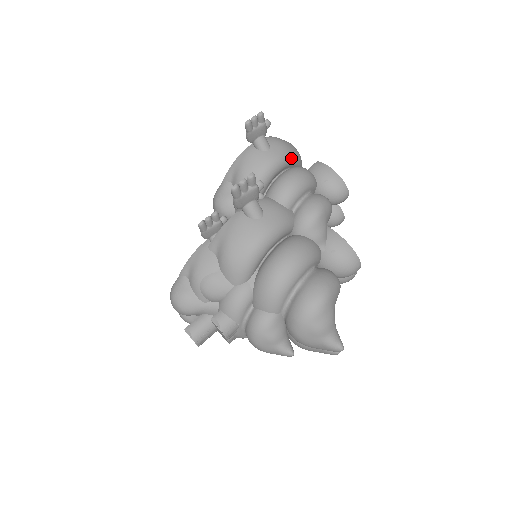
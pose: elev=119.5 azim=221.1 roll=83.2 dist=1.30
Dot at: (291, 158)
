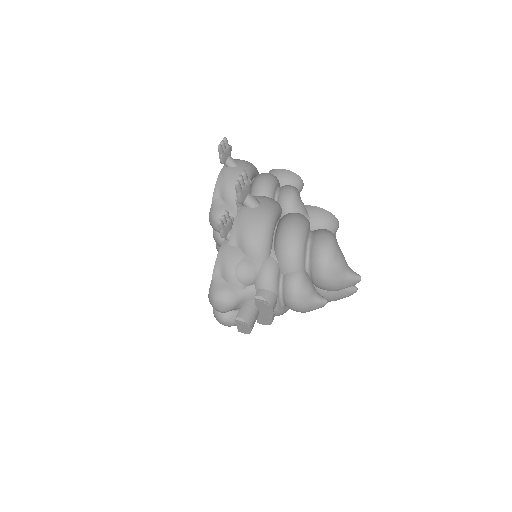
Dot at: (254, 168)
